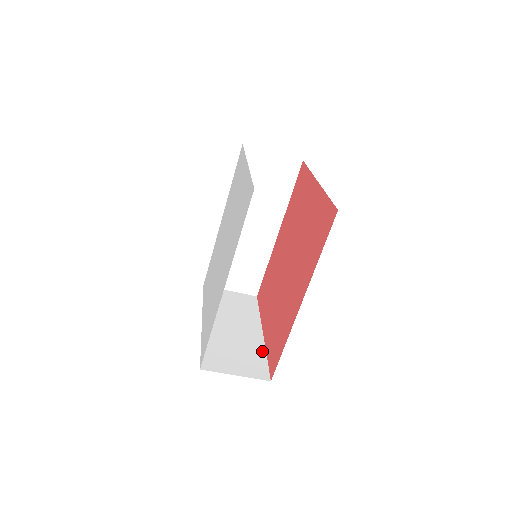
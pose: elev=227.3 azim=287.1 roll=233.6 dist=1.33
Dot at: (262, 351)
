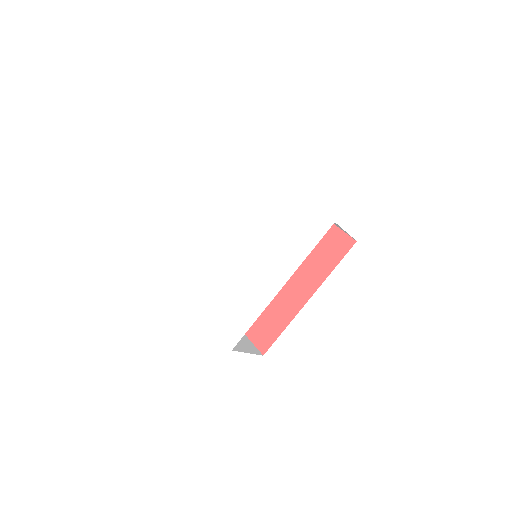
Dot at: occluded
